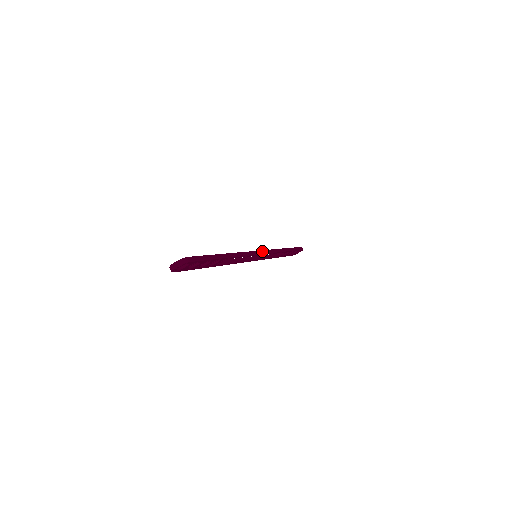
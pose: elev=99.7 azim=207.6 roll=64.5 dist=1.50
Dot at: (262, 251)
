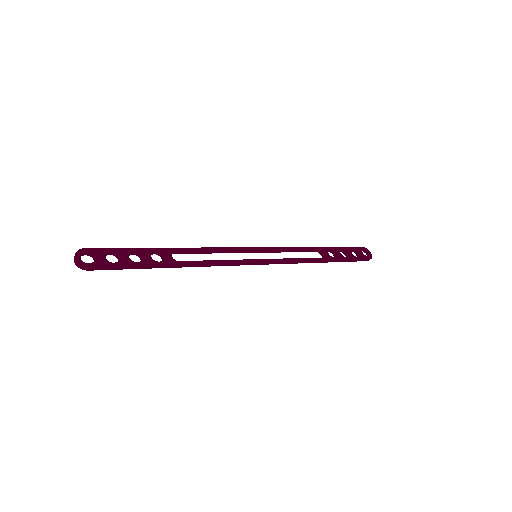
Dot at: (260, 263)
